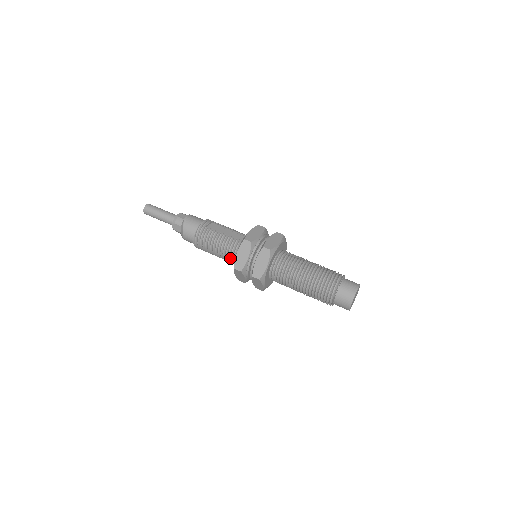
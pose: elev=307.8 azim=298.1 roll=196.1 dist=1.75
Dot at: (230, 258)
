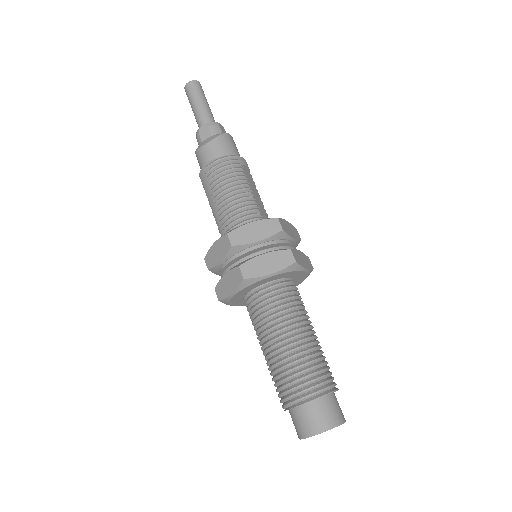
Dot at: (229, 223)
